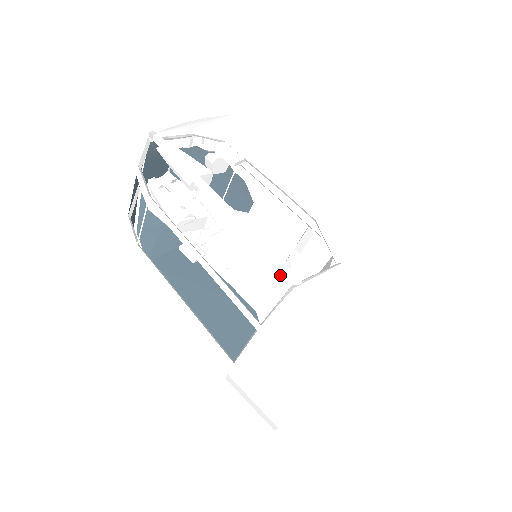
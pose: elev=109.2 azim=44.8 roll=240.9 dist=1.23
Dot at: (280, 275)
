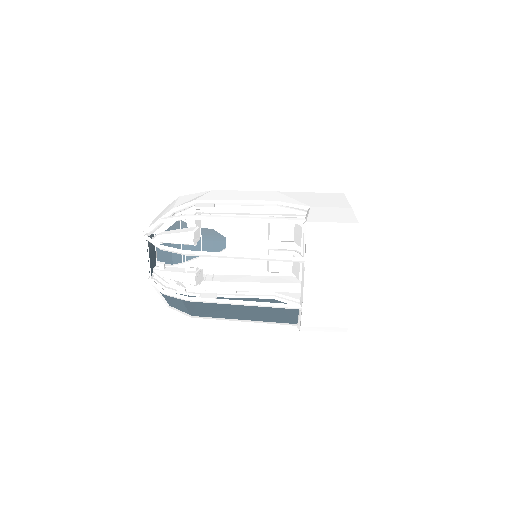
Dot at: (271, 267)
